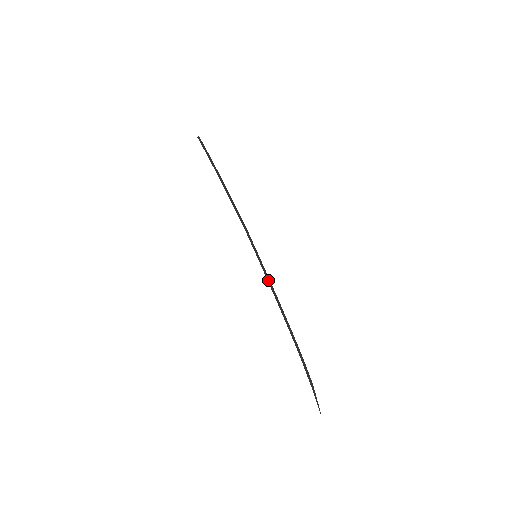
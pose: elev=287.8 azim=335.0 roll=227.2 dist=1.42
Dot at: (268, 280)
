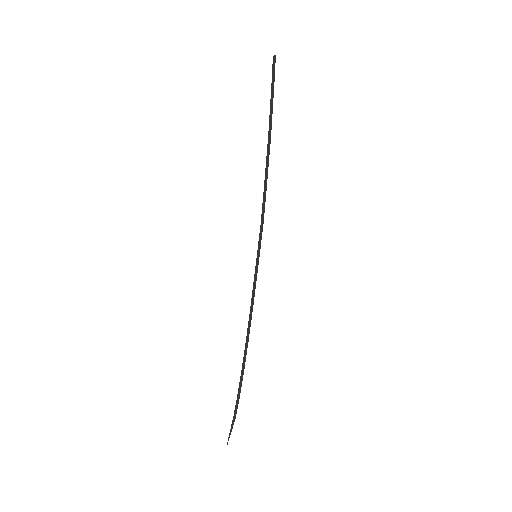
Dot at: (253, 291)
